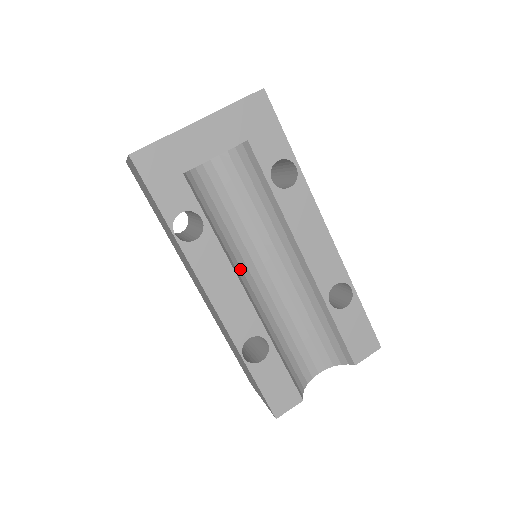
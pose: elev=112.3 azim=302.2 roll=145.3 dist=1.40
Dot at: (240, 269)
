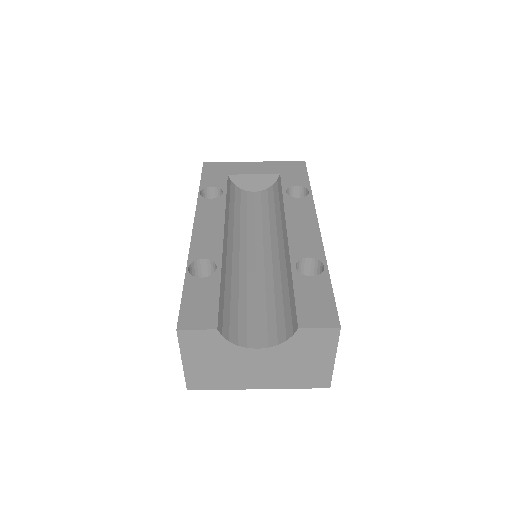
Dot at: (232, 233)
